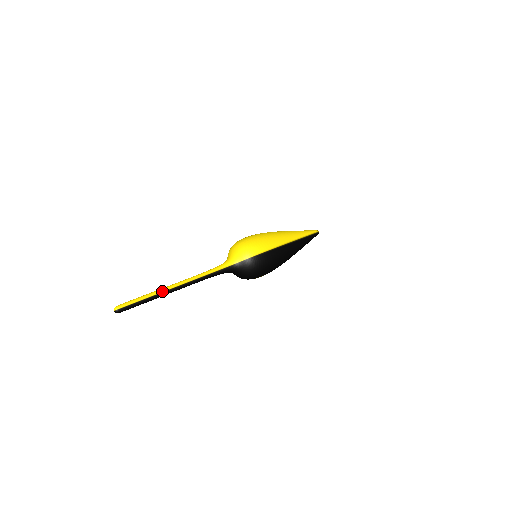
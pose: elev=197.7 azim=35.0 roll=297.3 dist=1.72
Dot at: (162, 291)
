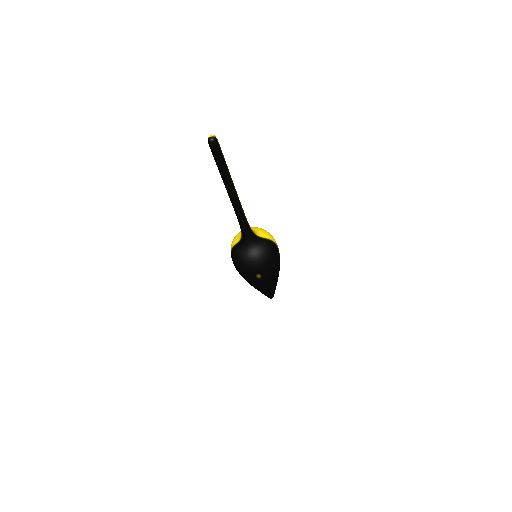
Dot at: occluded
